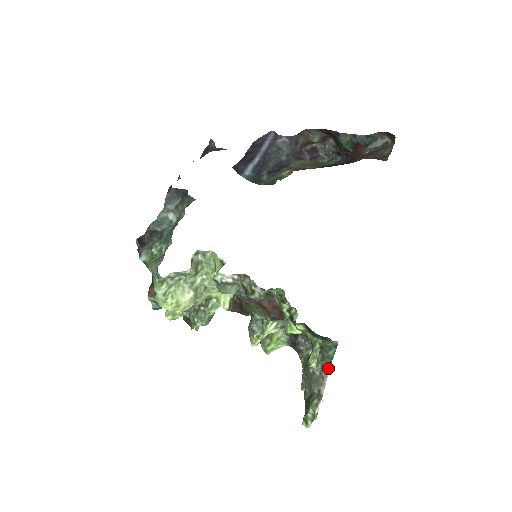
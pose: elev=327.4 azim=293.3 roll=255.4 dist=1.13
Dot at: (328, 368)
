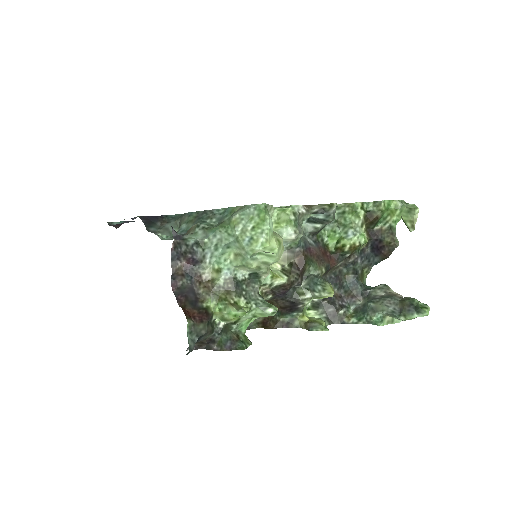
Dot at: (386, 285)
